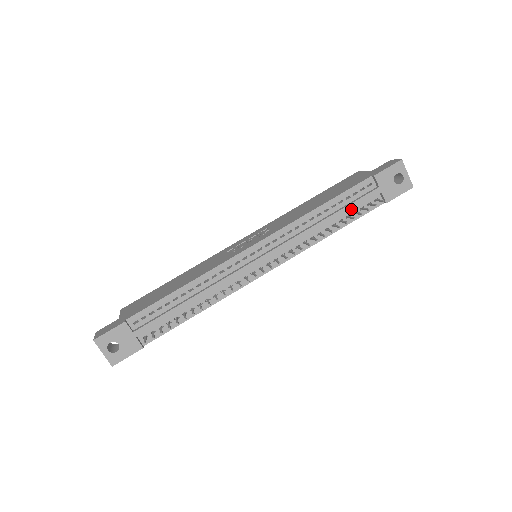
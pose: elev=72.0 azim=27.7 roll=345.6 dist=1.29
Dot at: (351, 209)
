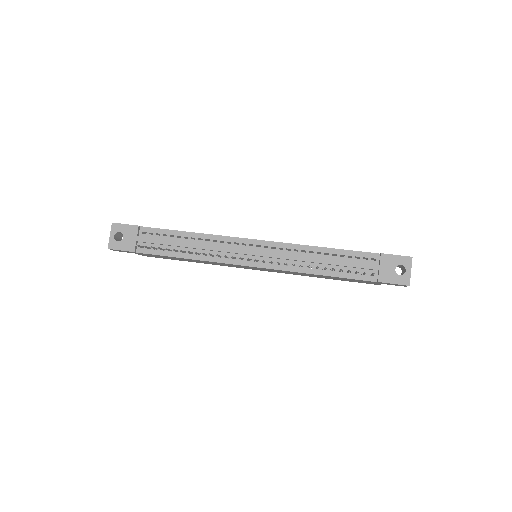
Dot at: (346, 265)
